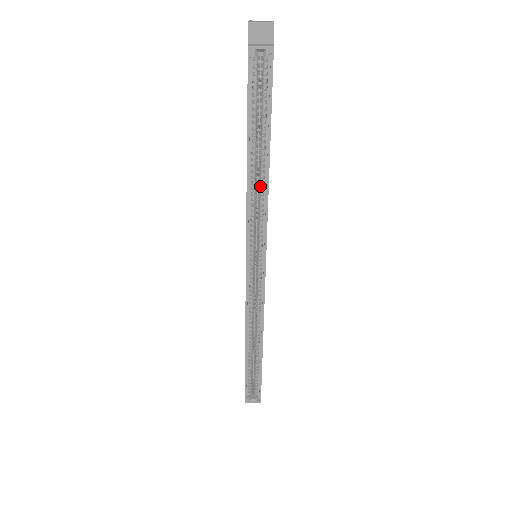
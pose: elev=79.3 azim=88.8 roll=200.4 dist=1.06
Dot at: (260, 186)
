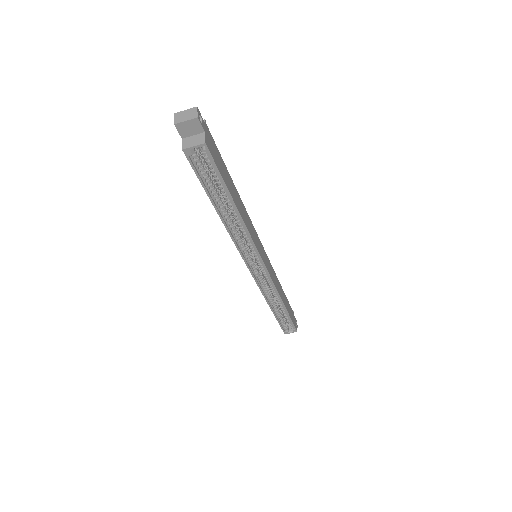
Dot at: occluded
